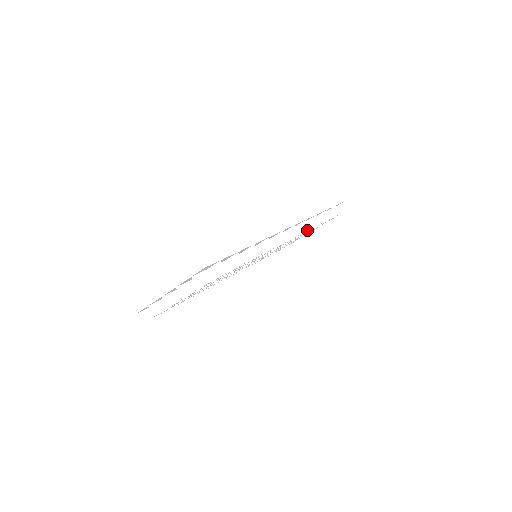
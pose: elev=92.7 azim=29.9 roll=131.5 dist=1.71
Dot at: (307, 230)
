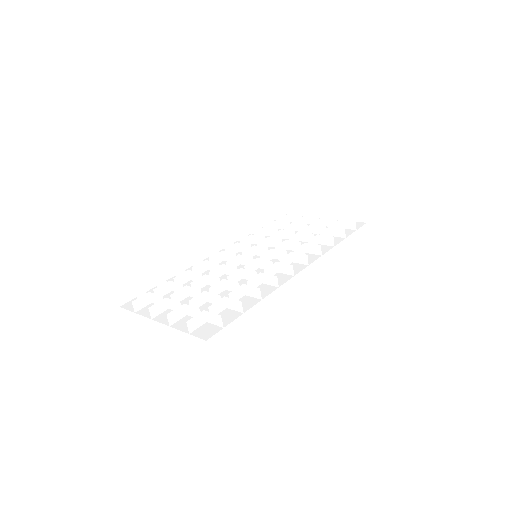
Dot at: (317, 254)
